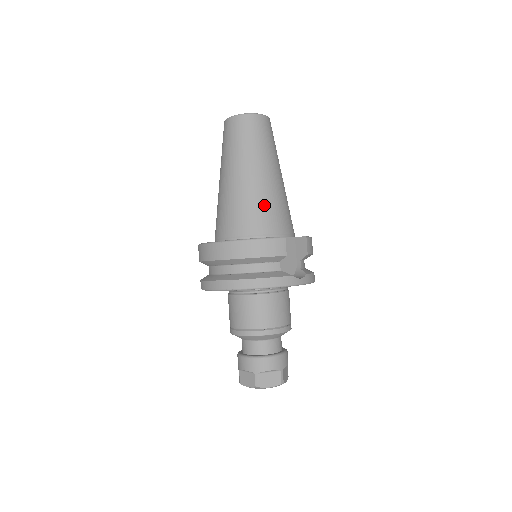
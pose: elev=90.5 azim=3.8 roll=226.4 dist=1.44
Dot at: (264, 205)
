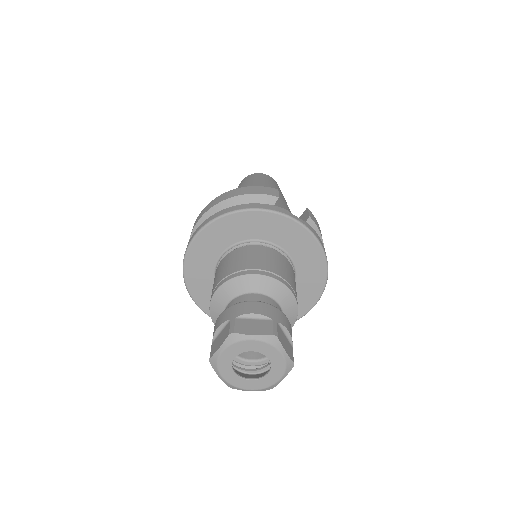
Dot at: occluded
